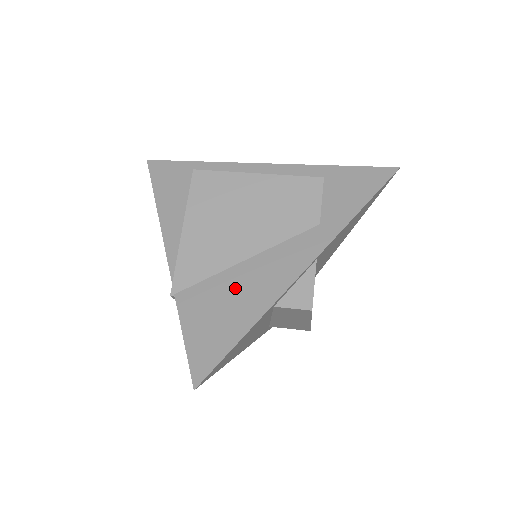
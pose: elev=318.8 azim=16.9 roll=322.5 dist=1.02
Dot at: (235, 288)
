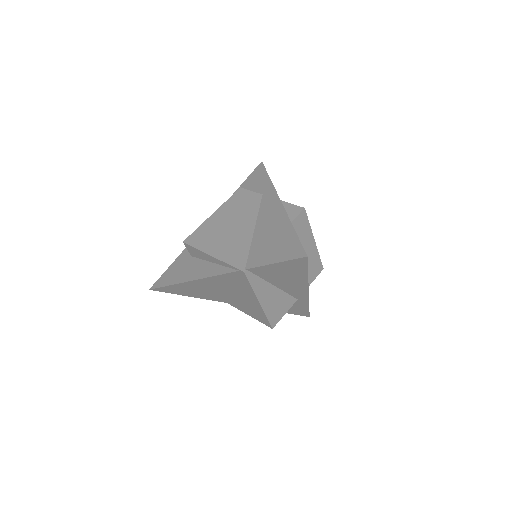
Dot at: (266, 235)
